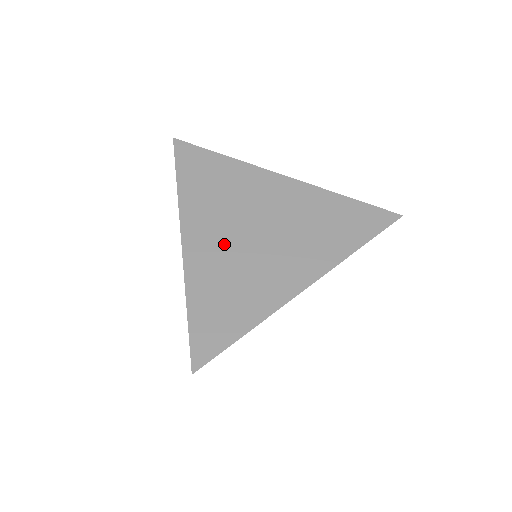
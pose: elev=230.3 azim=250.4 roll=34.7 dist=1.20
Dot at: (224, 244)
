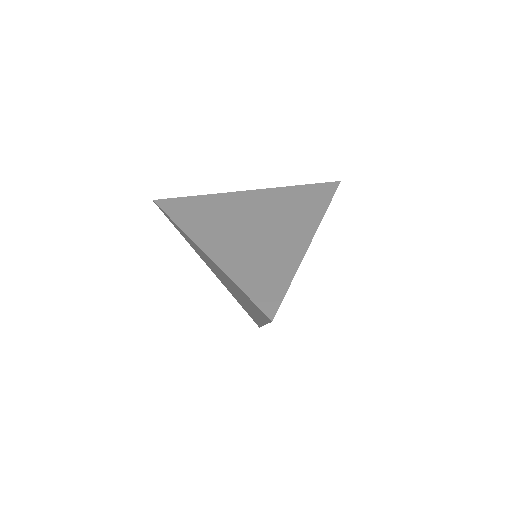
Dot at: (236, 241)
